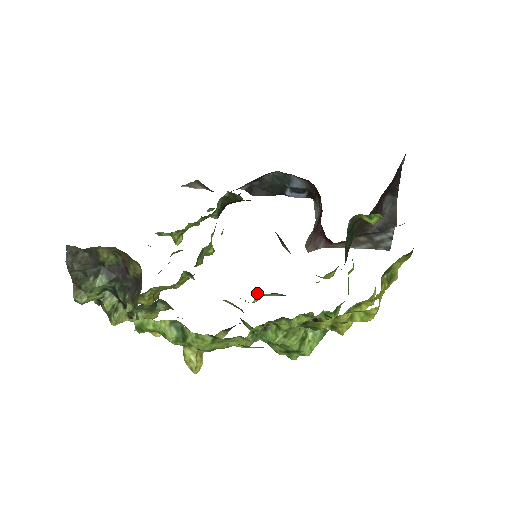
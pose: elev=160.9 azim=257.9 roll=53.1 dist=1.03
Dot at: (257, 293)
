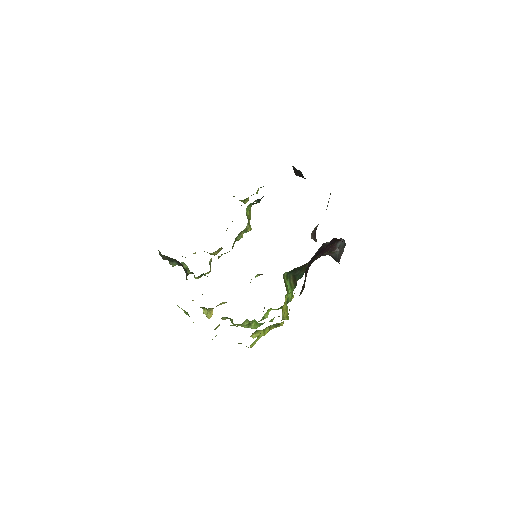
Dot at: (257, 274)
